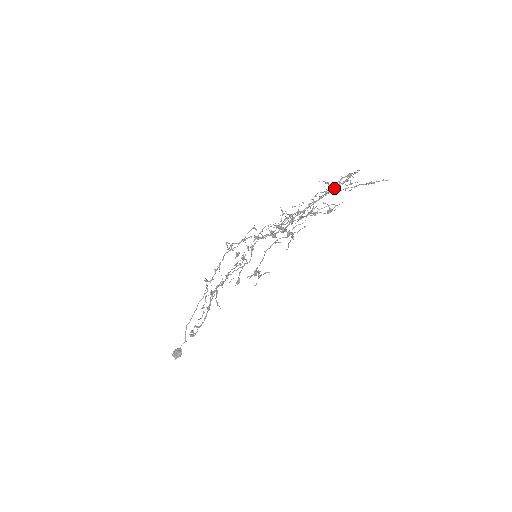
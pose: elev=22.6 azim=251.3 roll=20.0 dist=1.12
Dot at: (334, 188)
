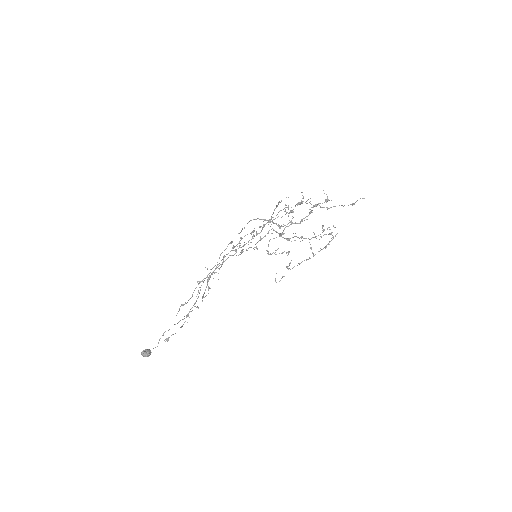
Dot at: occluded
